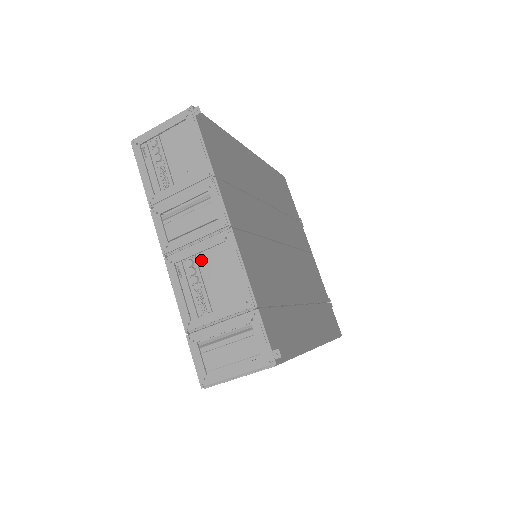
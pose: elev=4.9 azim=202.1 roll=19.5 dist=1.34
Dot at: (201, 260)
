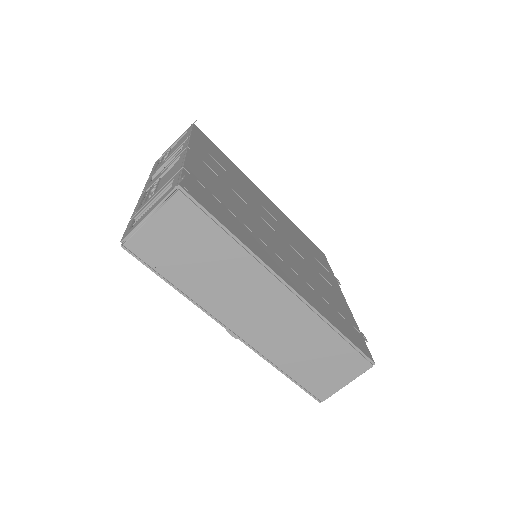
Dot at: (163, 178)
